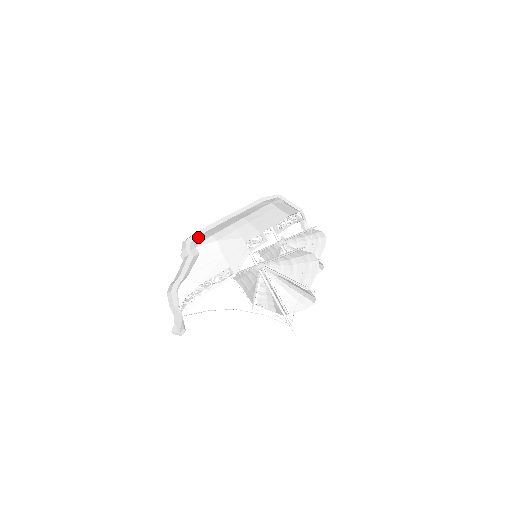
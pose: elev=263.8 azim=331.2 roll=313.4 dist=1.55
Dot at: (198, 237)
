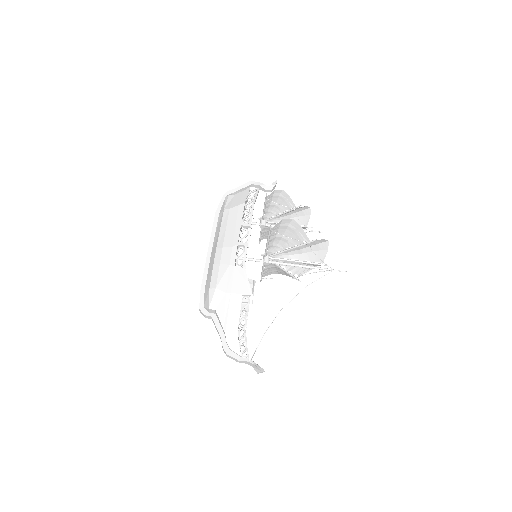
Dot at: (204, 298)
